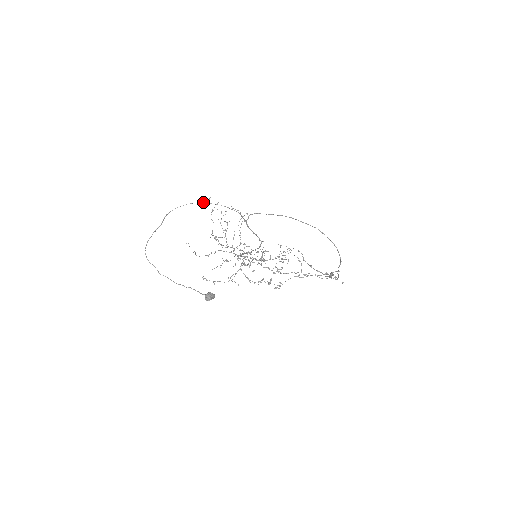
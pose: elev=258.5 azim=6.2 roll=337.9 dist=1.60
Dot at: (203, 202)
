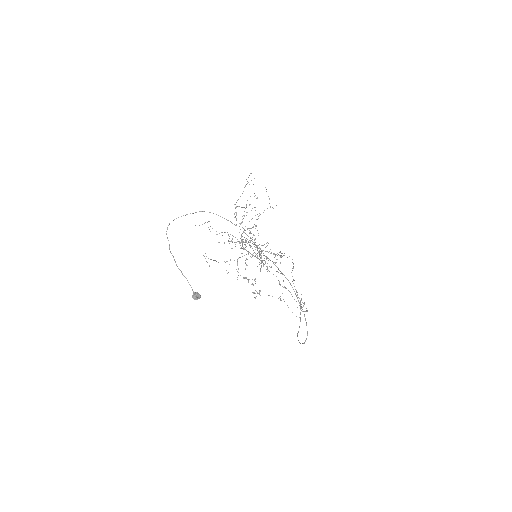
Dot at: occluded
